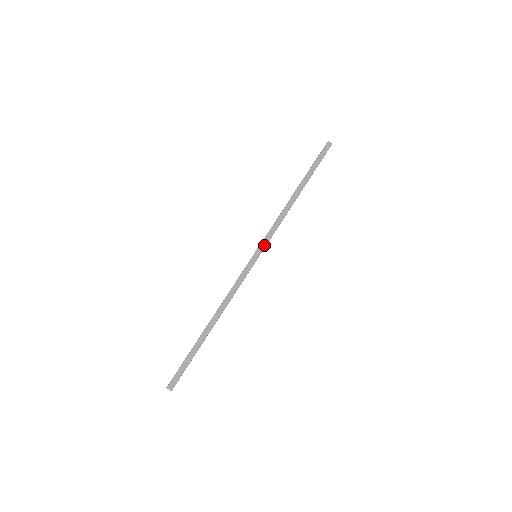
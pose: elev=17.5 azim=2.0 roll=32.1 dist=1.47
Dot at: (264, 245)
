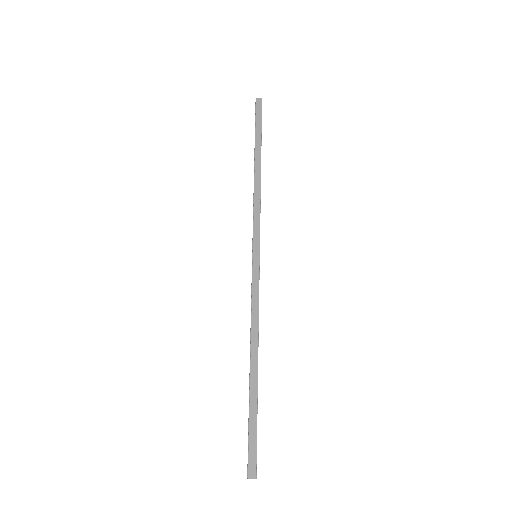
Dot at: (258, 239)
